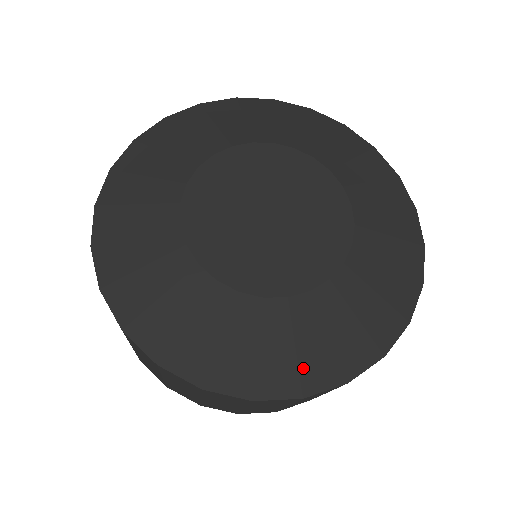
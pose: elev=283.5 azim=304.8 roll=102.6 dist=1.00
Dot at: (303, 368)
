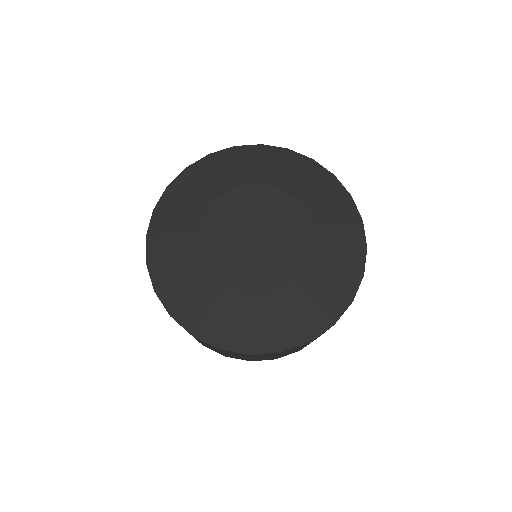
Dot at: (326, 309)
